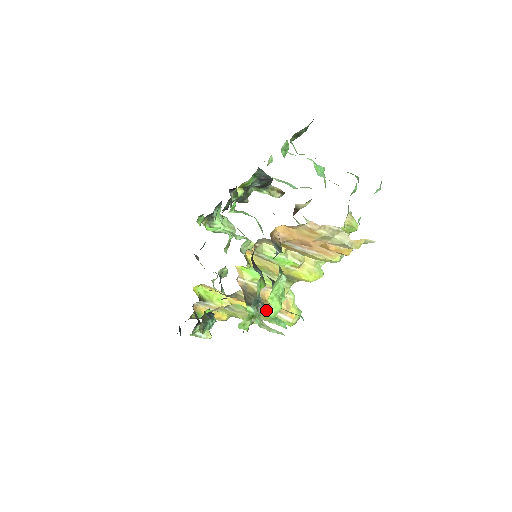
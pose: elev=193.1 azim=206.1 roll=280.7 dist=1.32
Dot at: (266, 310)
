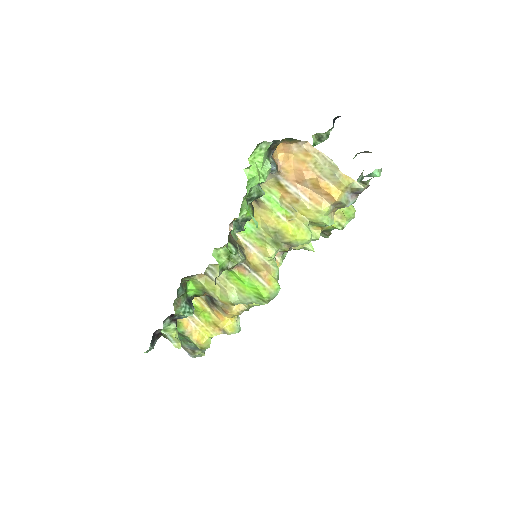
Dot at: (246, 267)
